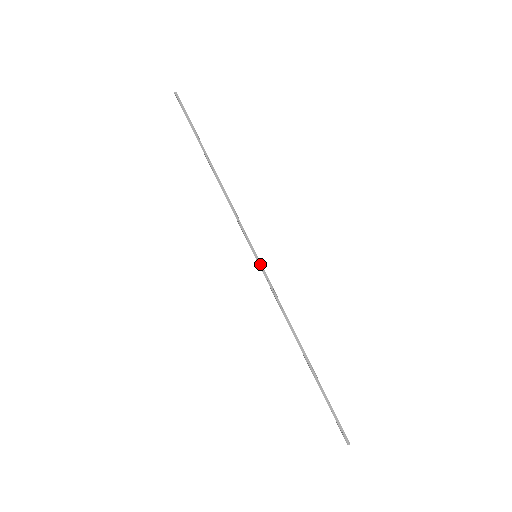
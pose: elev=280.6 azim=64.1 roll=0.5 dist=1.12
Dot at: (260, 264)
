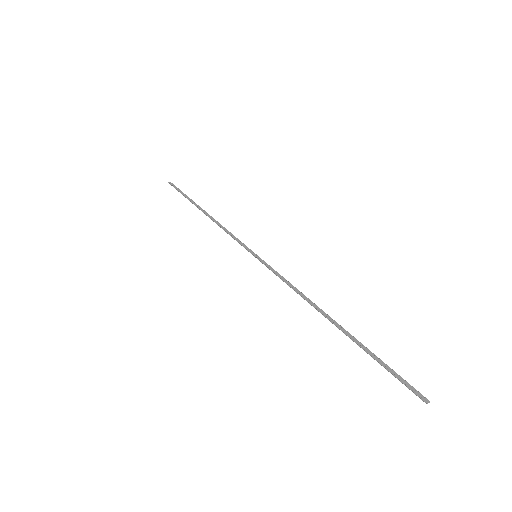
Dot at: (261, 260)
